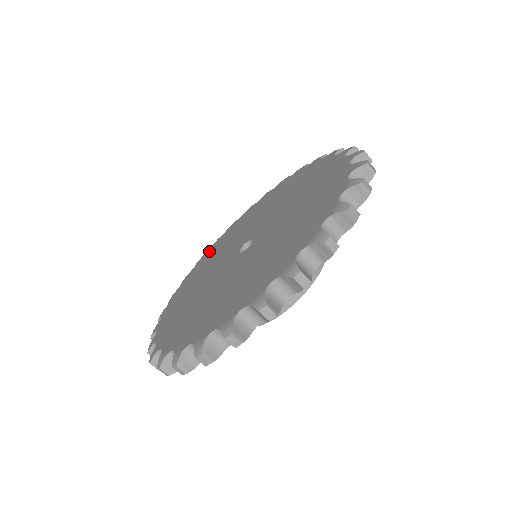
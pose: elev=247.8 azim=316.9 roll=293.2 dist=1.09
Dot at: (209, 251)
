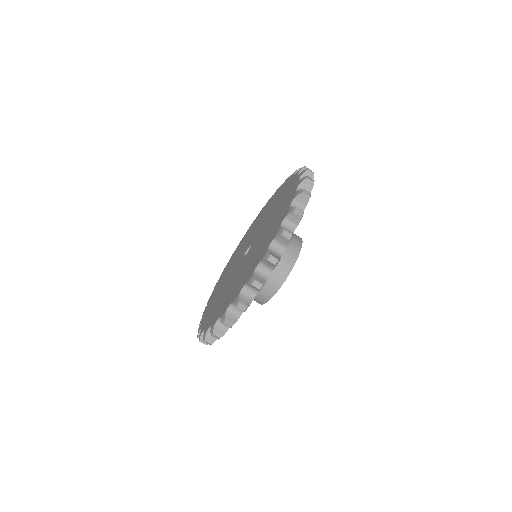
Dot at: (209, 300)
